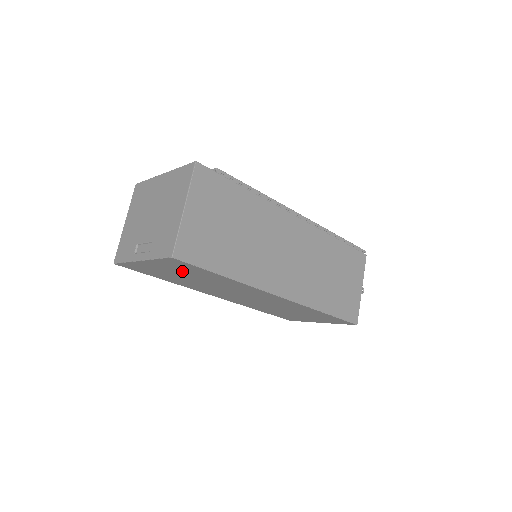
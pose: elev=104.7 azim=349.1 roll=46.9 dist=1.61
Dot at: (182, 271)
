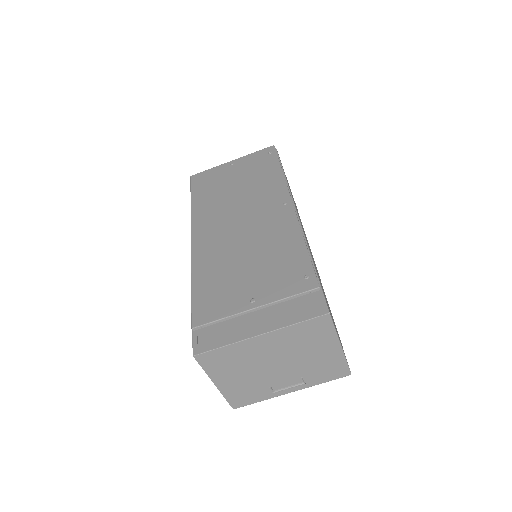
Dot at: occluded
